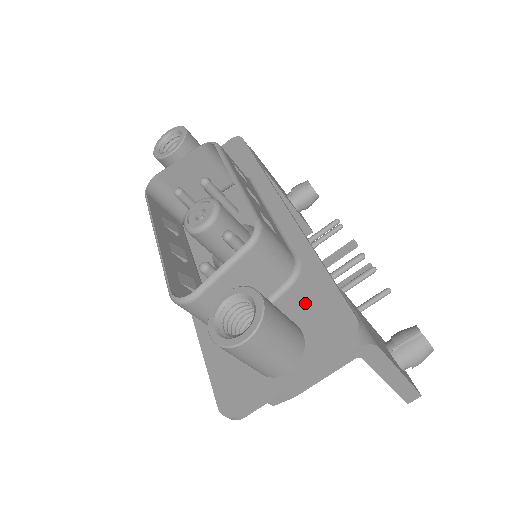
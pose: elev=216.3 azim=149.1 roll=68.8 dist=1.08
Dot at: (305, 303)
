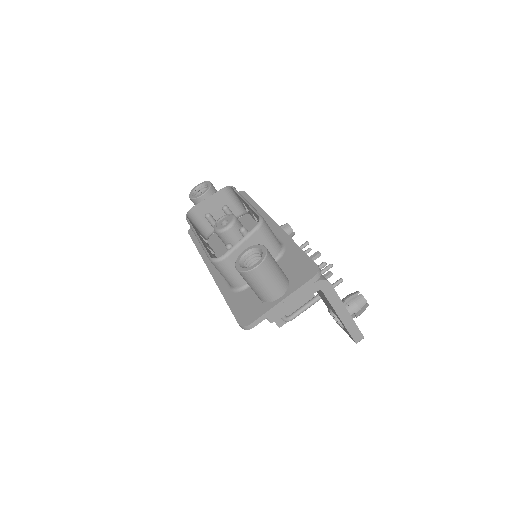
Dot at: (288, 264)
